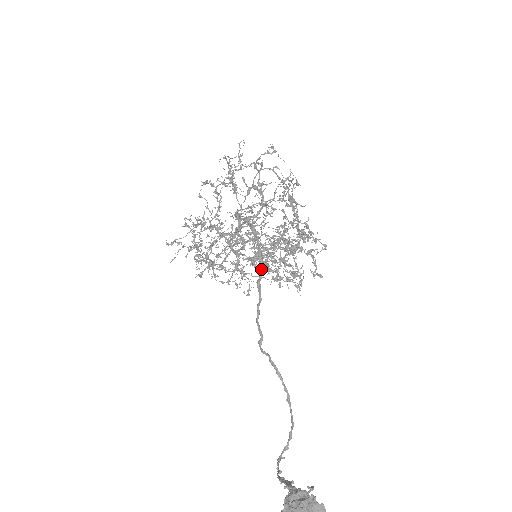
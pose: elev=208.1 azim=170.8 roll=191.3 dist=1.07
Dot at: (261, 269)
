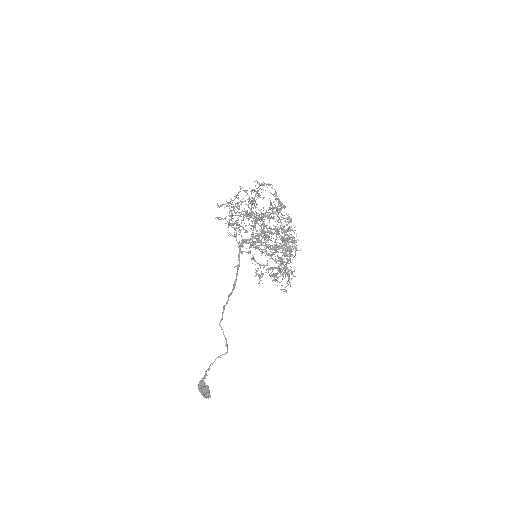
Dot at: (233, 290)
